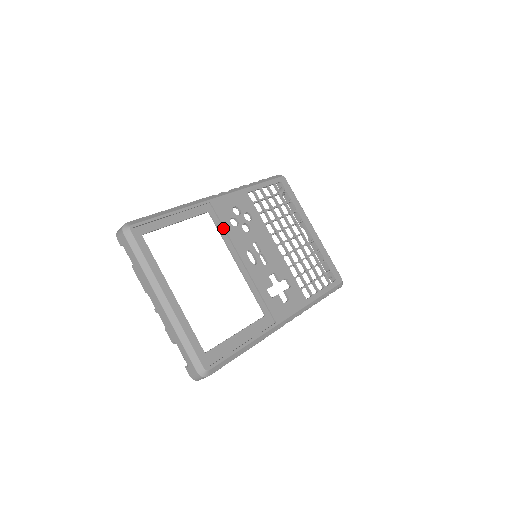
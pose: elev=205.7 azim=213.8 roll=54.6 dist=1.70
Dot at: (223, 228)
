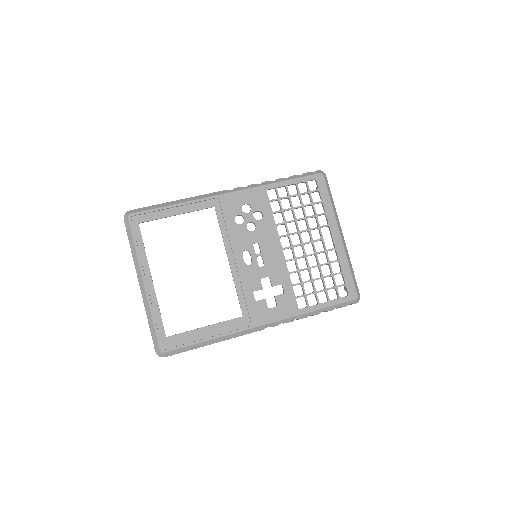
Dot at: (225, 224)
